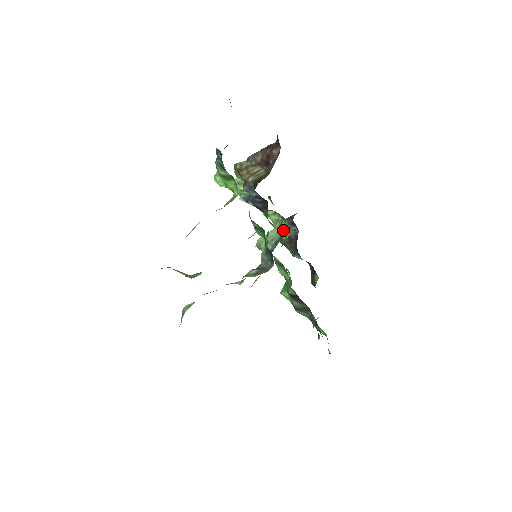
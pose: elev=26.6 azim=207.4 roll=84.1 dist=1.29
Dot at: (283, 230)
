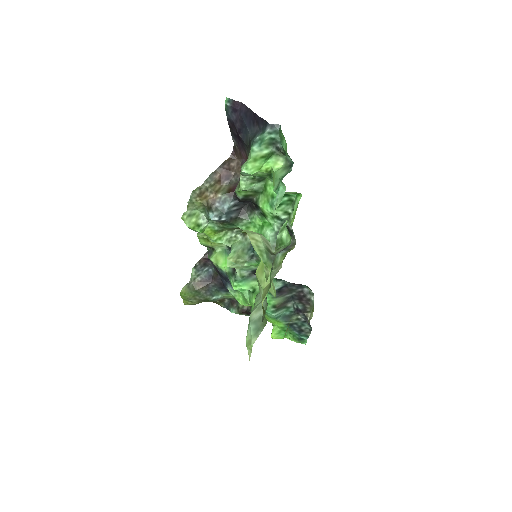
Dot at: (218, 260)
